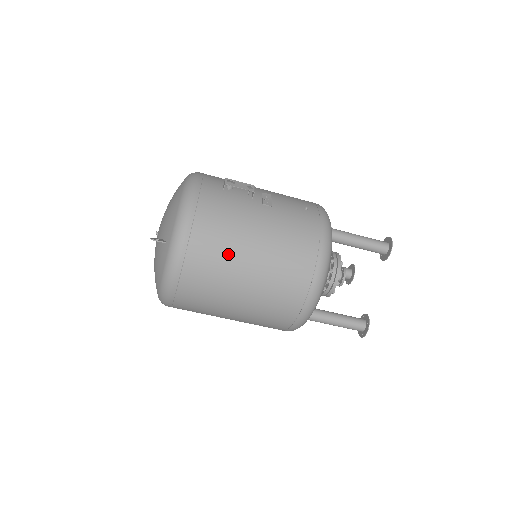
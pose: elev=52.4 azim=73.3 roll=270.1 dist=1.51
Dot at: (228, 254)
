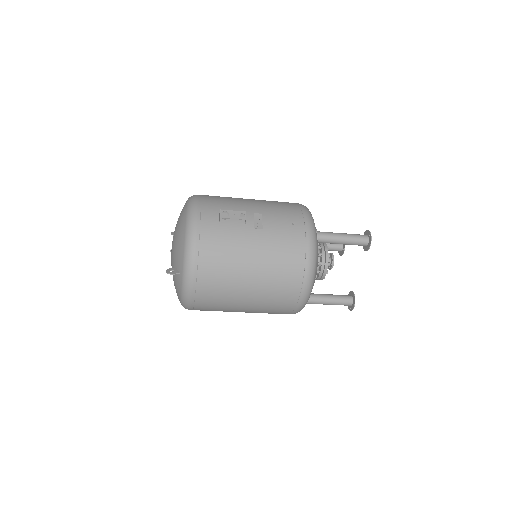
Dot at: (230, 279)
